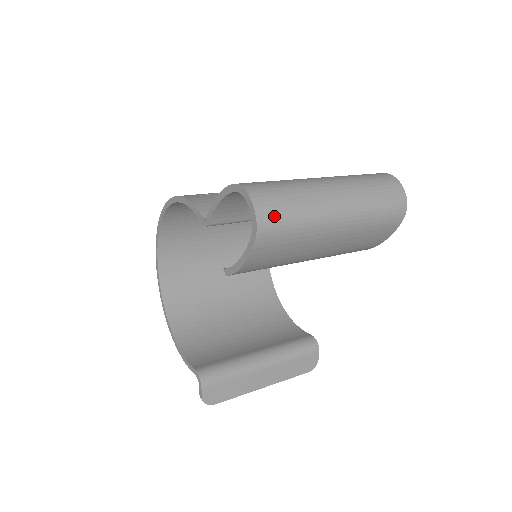
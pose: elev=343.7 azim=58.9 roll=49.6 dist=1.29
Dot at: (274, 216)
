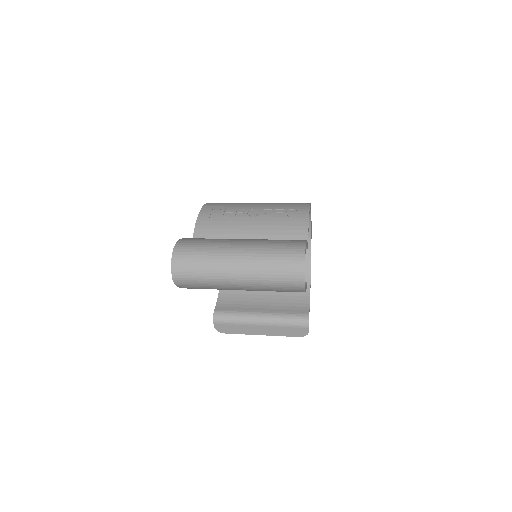
Dot at: (184, 274)
